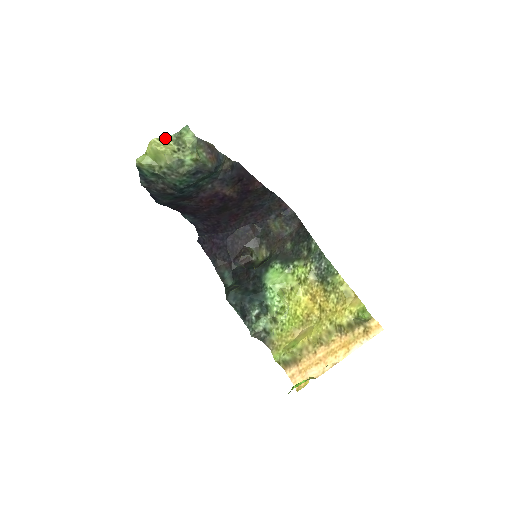
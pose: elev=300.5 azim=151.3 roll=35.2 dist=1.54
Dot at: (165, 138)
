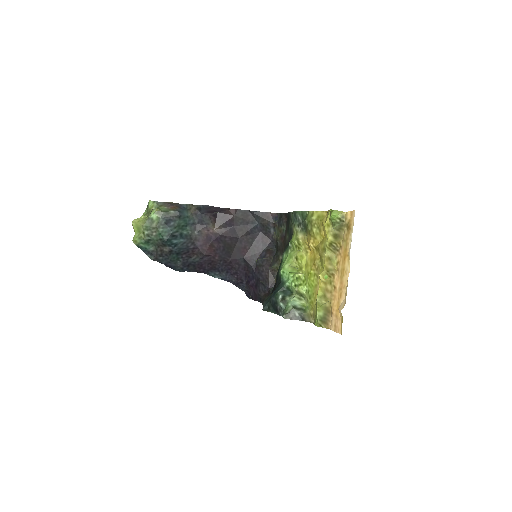
Dot at: (141, 217)
